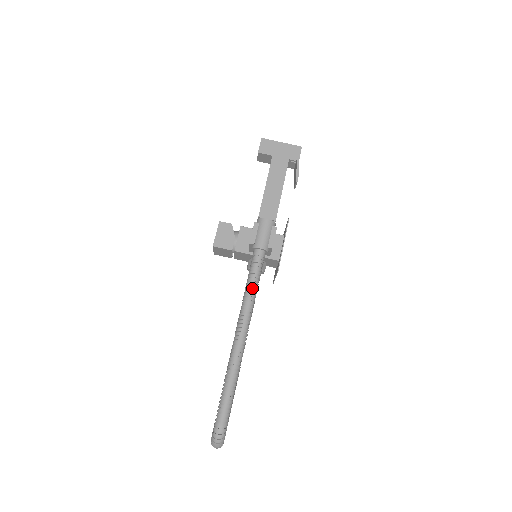
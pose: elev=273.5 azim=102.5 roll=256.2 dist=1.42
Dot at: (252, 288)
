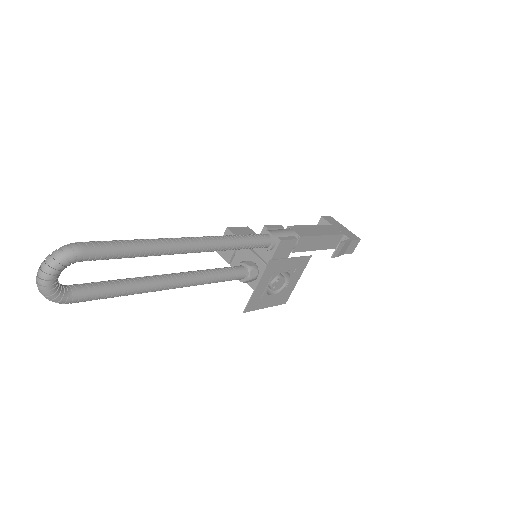
Dot at: (236, 237)
